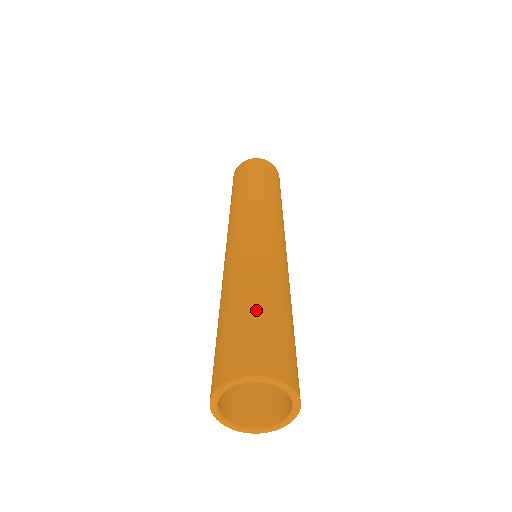
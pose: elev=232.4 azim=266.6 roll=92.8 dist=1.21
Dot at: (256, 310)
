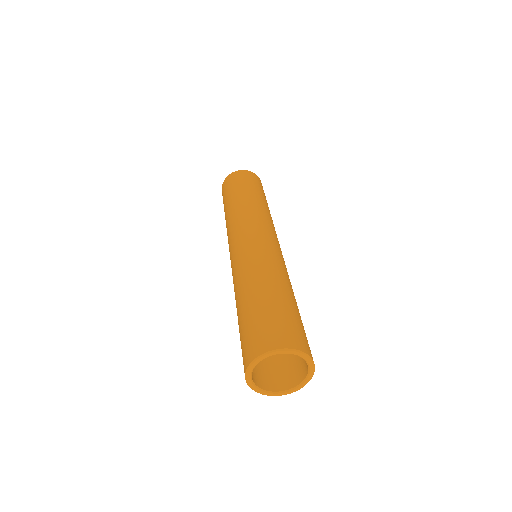
Dot at: (276, 300)
